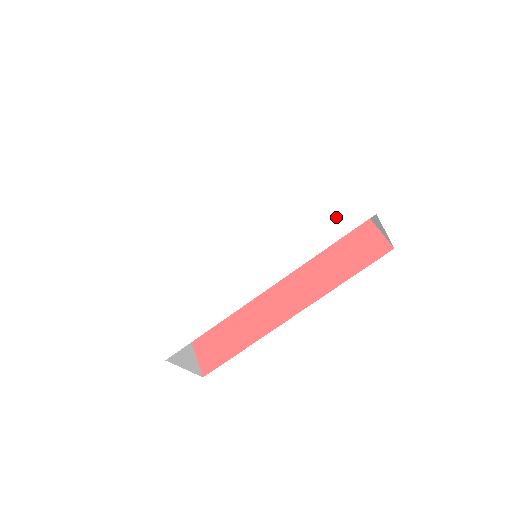
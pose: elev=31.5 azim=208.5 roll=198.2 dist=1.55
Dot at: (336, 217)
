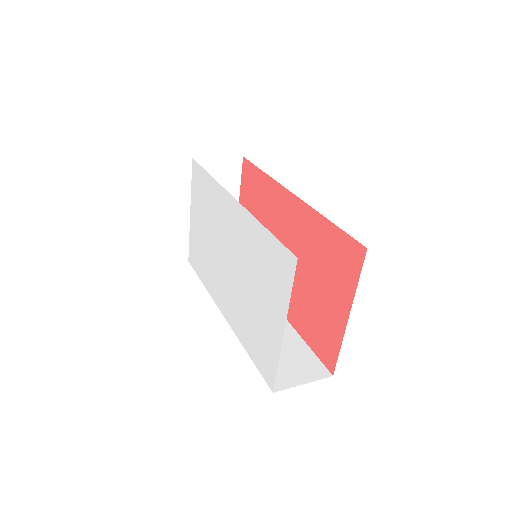
Dot at: (261, 352)
